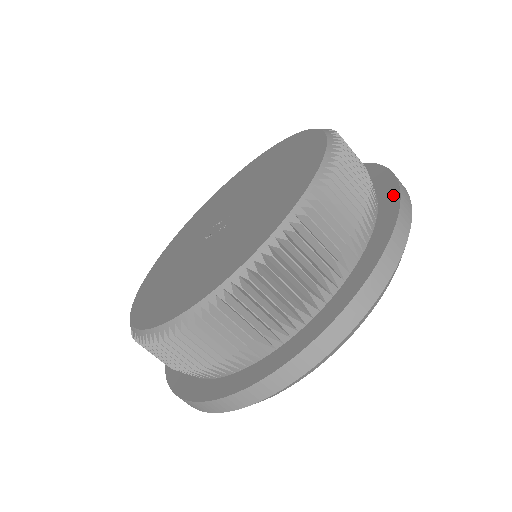
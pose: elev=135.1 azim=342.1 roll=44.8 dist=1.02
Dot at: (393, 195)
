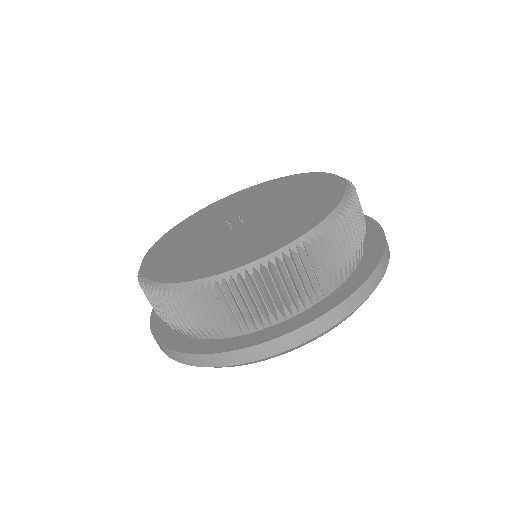
Dot at: (306, 319)
